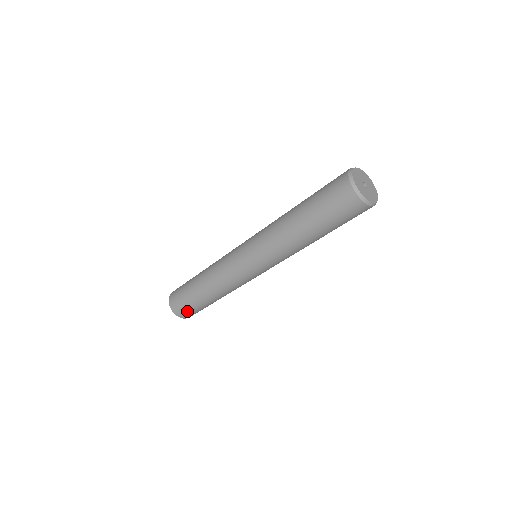
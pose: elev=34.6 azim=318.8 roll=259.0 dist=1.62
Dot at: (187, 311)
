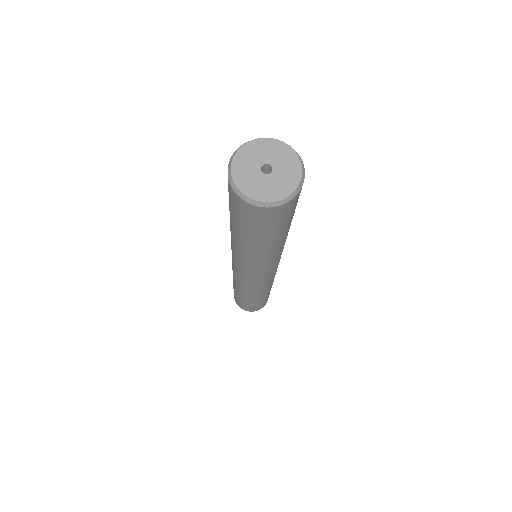
Dot at: (240, 303)
